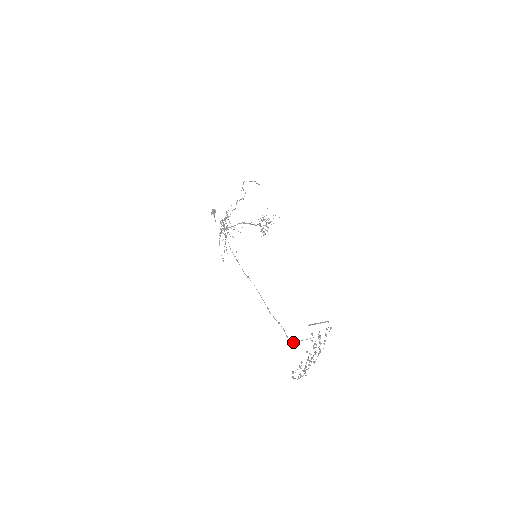
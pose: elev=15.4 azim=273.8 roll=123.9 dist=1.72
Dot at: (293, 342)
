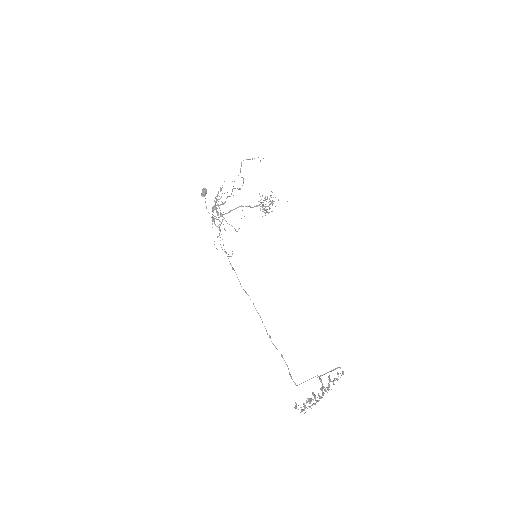
Dot at: occluded
